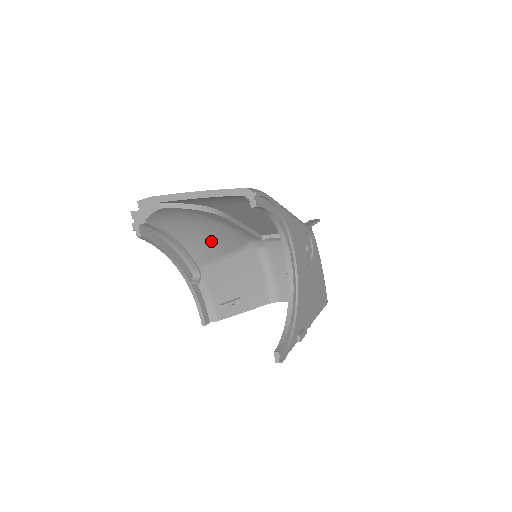
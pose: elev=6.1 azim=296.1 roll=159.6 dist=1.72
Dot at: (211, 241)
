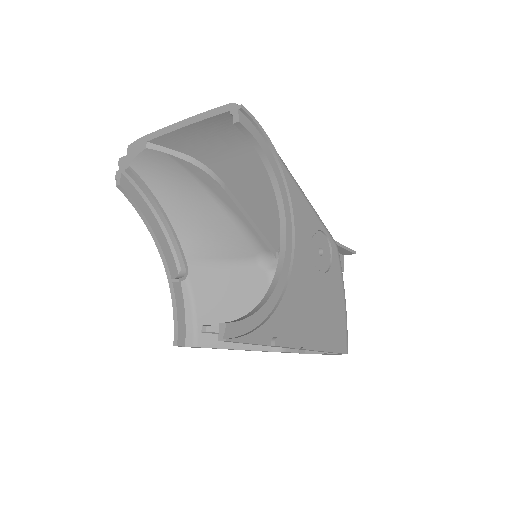
Dot at: (208, 231)
